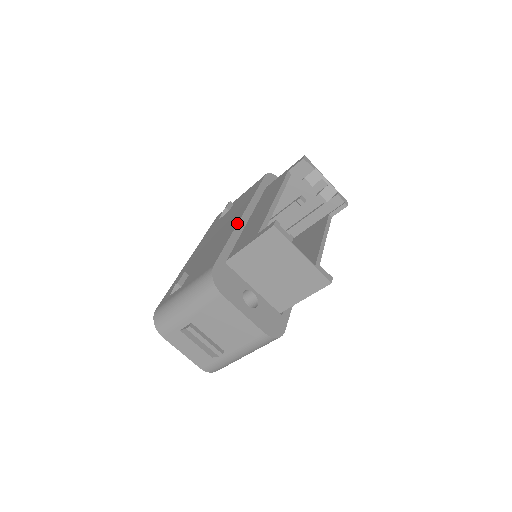
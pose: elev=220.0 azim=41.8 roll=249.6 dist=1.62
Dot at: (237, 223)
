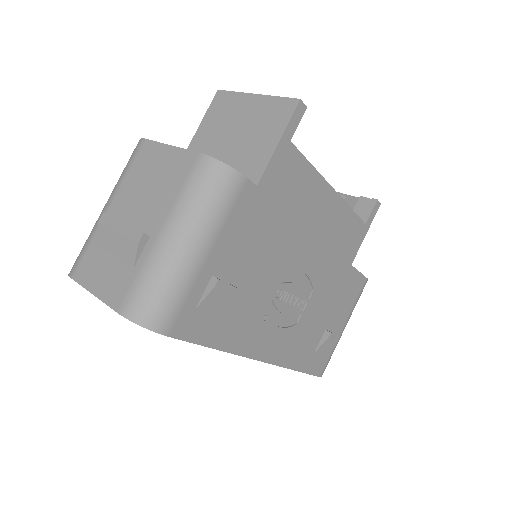
Dot at: occluded
